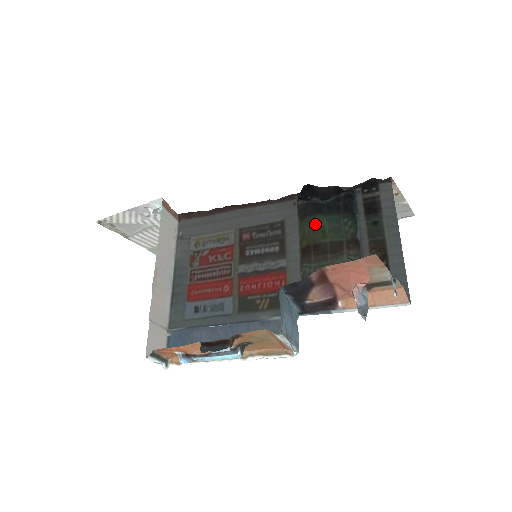
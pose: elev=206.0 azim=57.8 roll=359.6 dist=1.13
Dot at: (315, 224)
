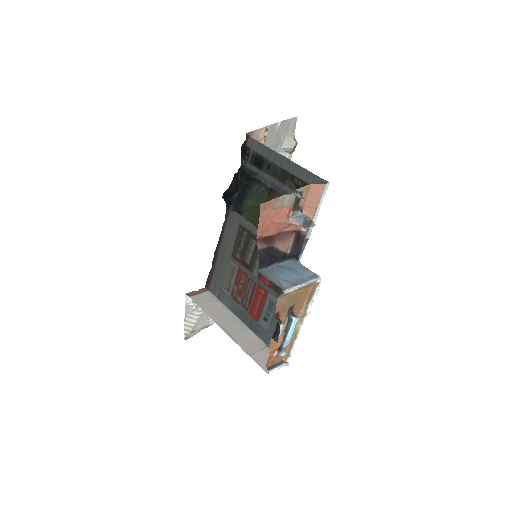
Dot at: (247, 210)
